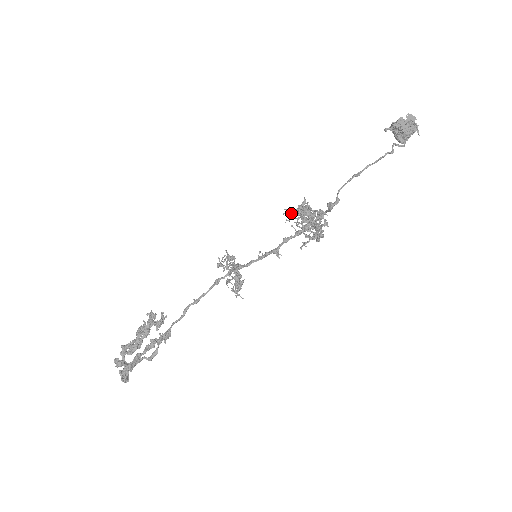
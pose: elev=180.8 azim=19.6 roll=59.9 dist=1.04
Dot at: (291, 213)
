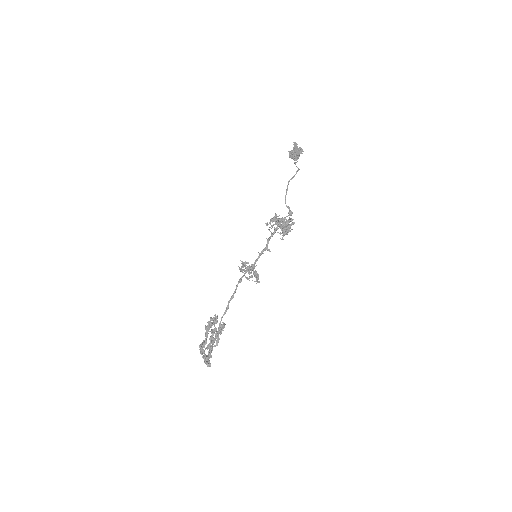
Dot at: (273, 225)
